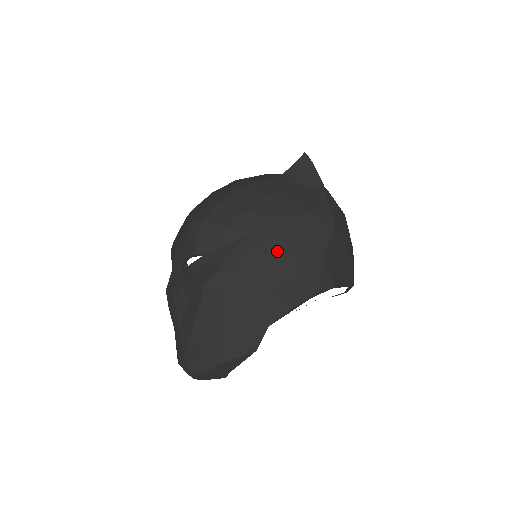
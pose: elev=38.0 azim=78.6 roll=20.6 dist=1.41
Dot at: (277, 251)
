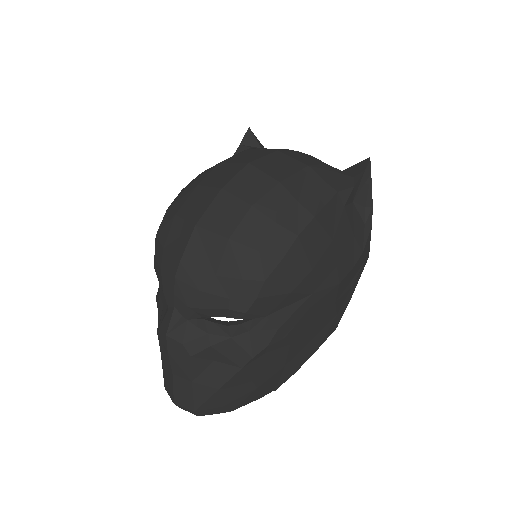
Dot at: (327, 305)
